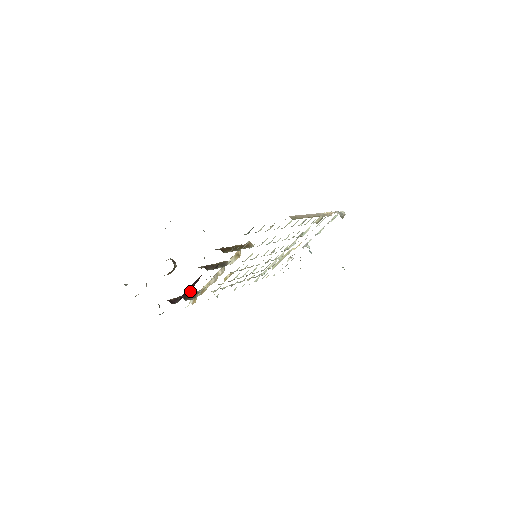
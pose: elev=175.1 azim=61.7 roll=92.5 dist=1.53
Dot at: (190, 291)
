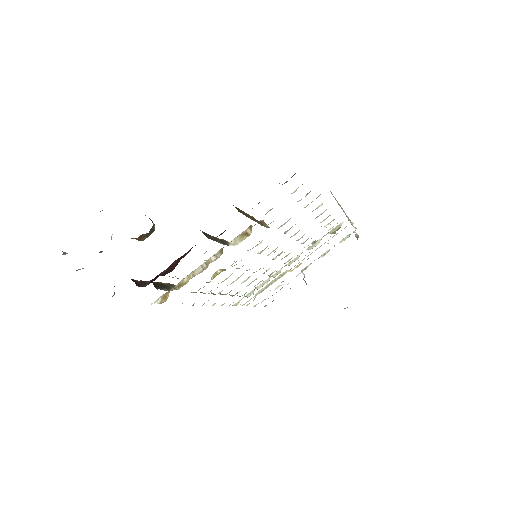
Dot at: (170, 269)
